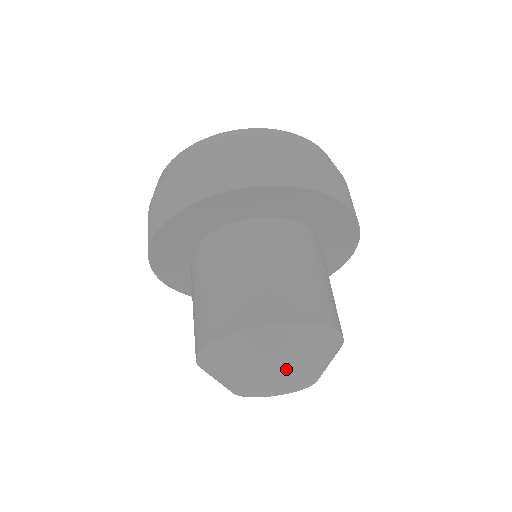
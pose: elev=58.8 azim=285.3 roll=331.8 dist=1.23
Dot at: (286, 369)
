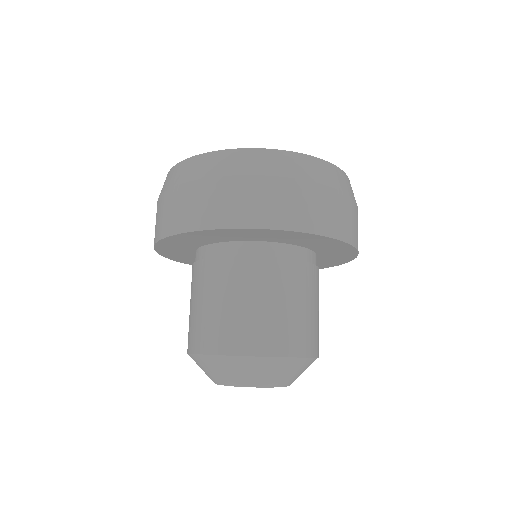
Dot at: (254, 386)
